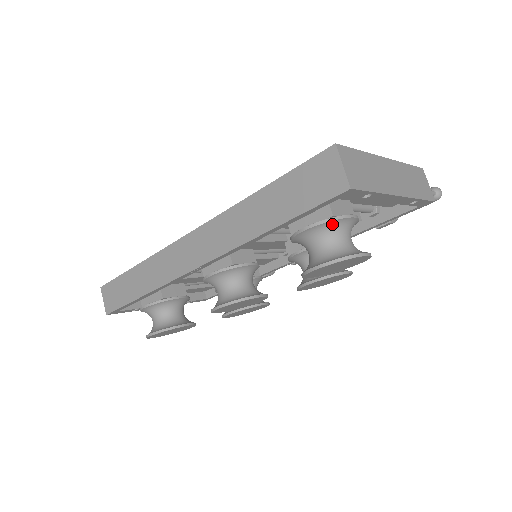
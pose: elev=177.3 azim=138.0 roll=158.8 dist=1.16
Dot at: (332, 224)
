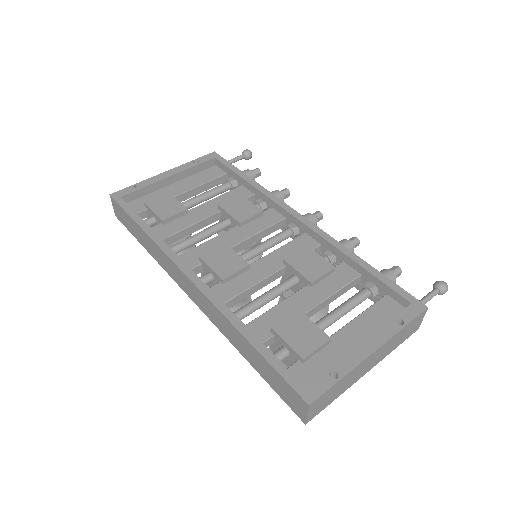
Dot at: occluded
